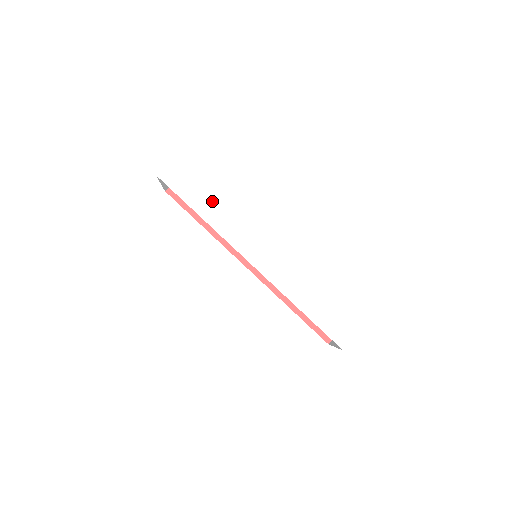
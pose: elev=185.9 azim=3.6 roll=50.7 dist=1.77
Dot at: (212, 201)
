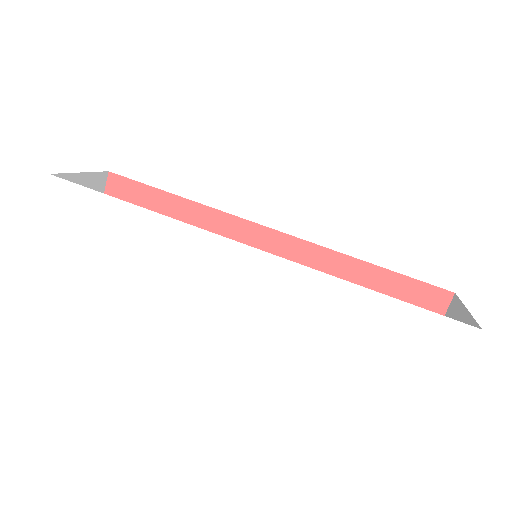
Dot at: (135, 217)
